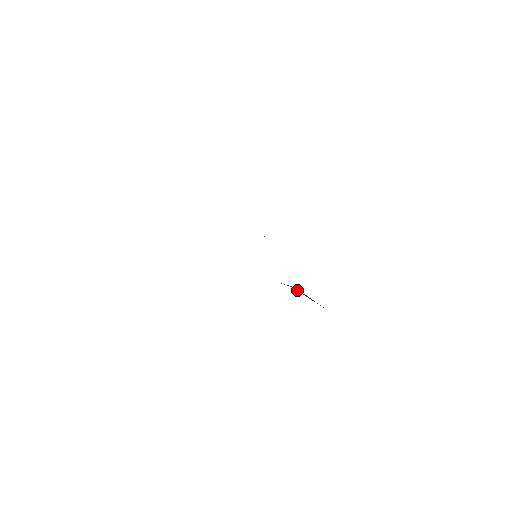
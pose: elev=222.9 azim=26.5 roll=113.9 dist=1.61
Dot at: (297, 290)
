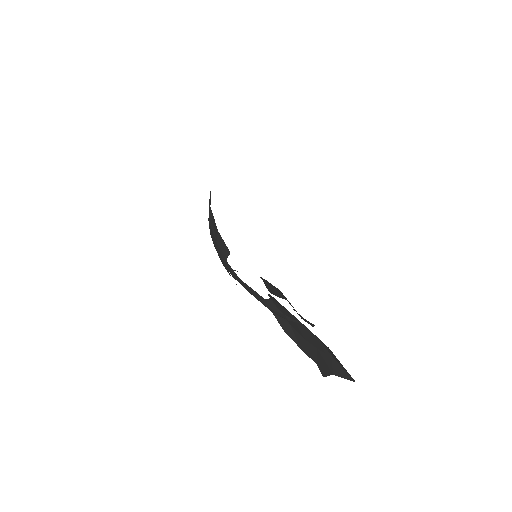
Dot at: (278, 318)
